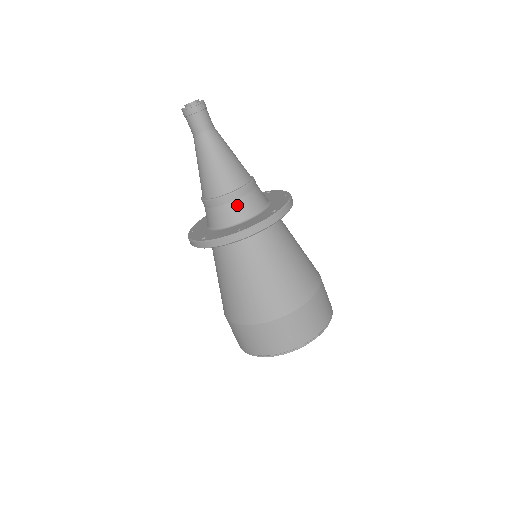
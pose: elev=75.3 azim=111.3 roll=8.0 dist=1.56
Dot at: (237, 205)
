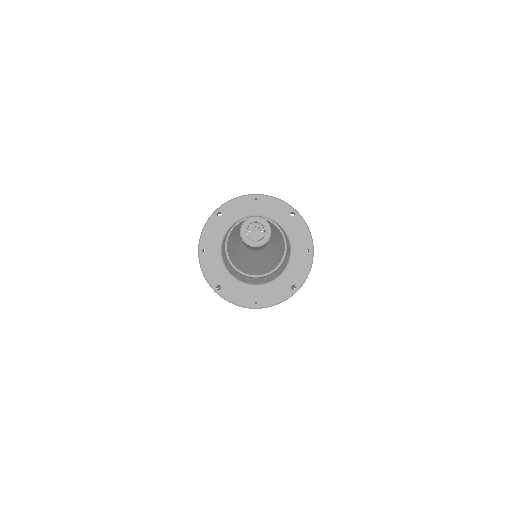
Dot at: (261, 279)
